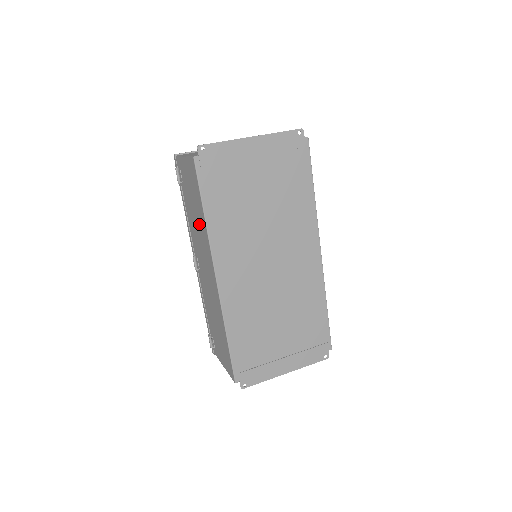
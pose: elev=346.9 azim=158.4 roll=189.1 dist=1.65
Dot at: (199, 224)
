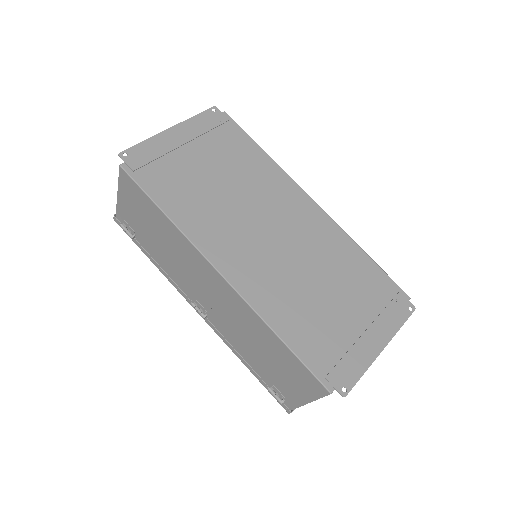
Dot at: (170, 242)
